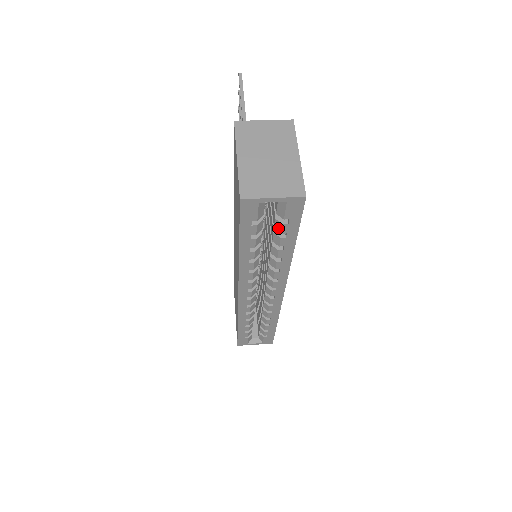
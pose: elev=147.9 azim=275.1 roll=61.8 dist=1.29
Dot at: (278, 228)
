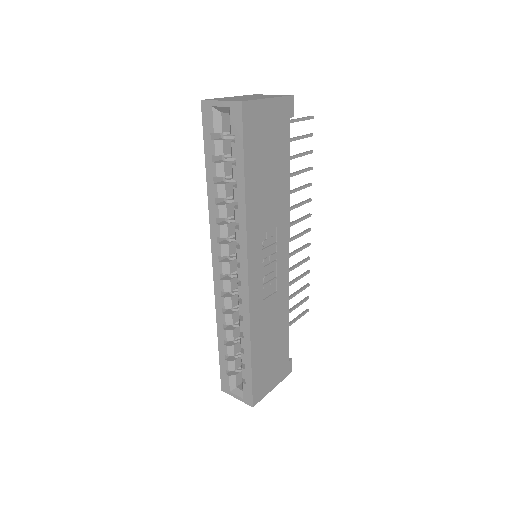
Dot at: (231, 152)
